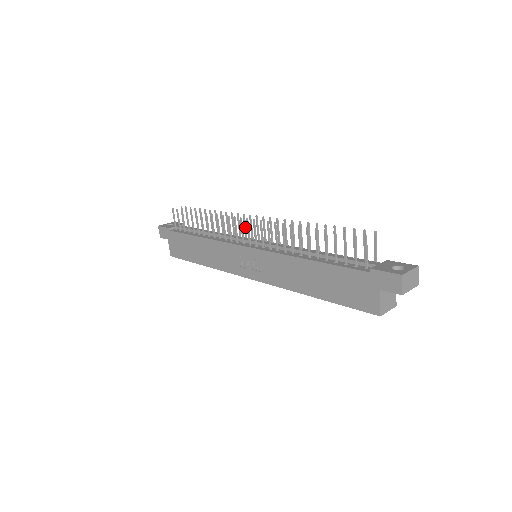
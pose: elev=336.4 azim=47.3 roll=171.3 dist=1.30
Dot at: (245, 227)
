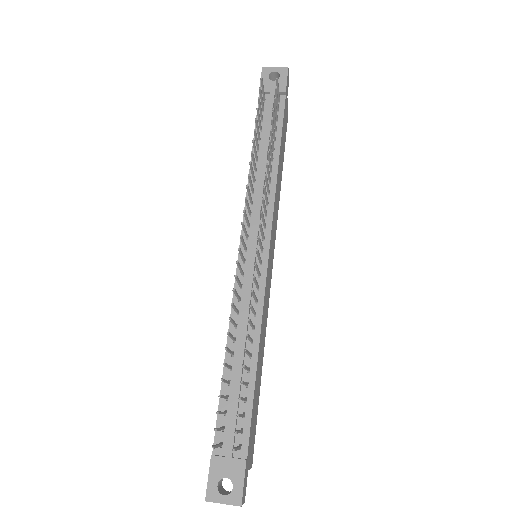
Dot at: (262, 220)
